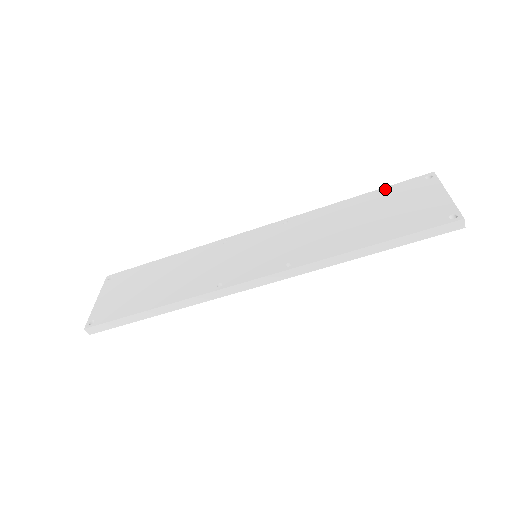
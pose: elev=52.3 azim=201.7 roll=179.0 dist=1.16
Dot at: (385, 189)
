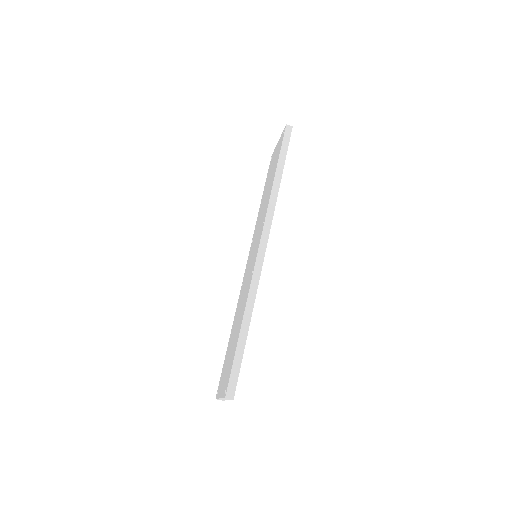
Dot at: (266, 180)
